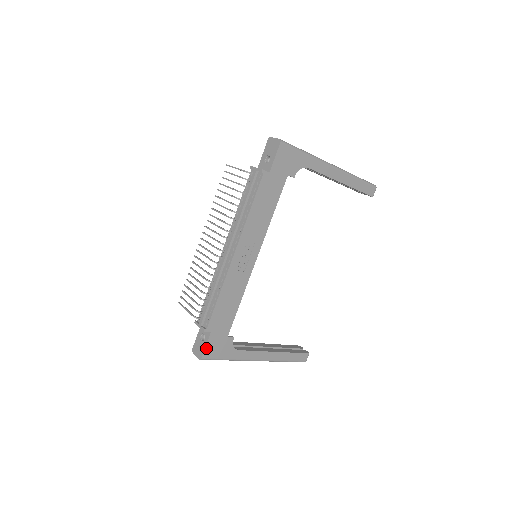
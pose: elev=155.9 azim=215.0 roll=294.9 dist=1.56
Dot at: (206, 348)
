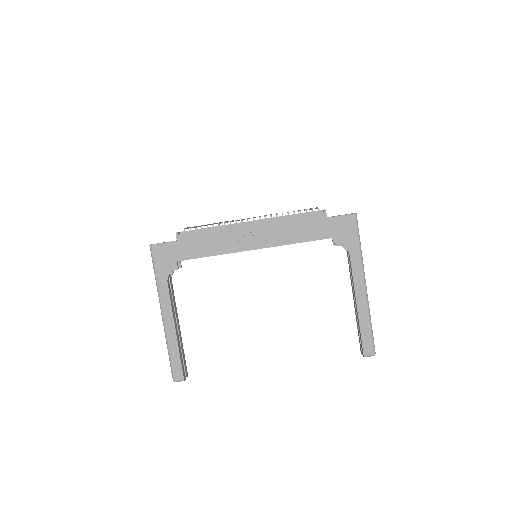
Dot at: (162, 244)
